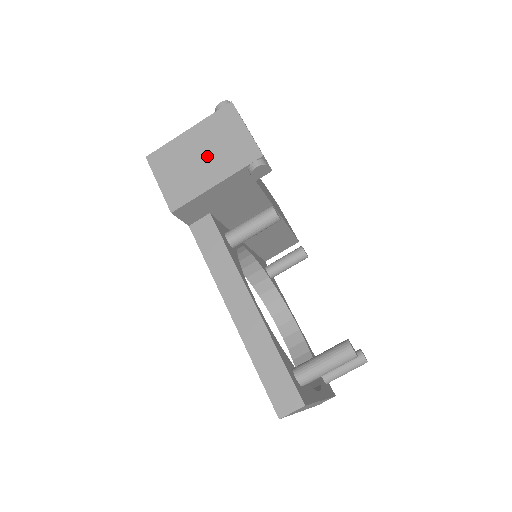
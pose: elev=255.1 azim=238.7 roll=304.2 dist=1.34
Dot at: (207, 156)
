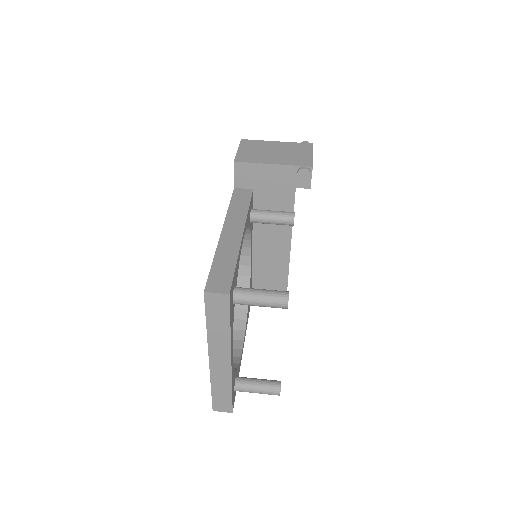
Dot at: (278, 153)
